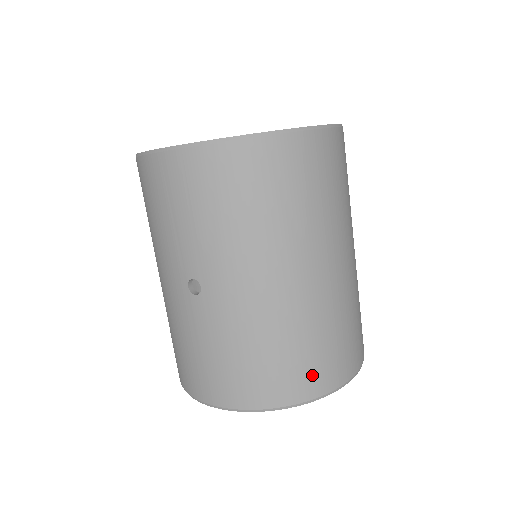
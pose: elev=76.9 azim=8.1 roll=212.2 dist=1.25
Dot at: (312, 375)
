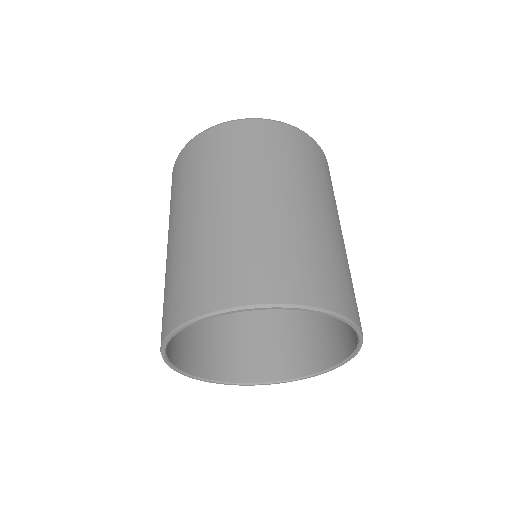
Dot at: (198, 293)
